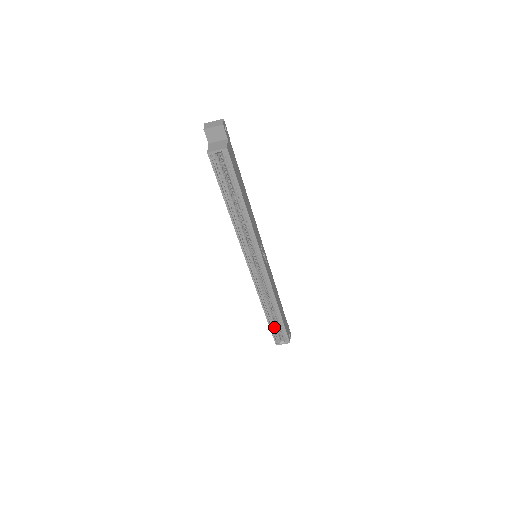
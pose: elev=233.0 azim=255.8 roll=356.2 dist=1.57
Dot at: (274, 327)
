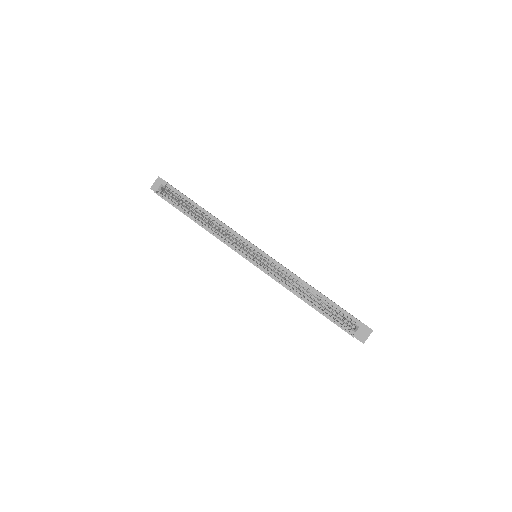
Dot at: (331, 316)
